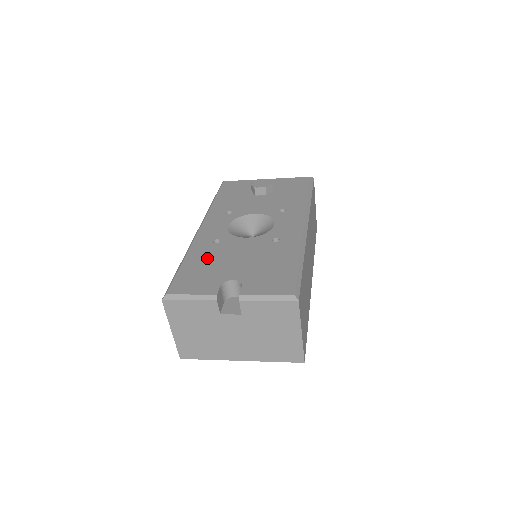
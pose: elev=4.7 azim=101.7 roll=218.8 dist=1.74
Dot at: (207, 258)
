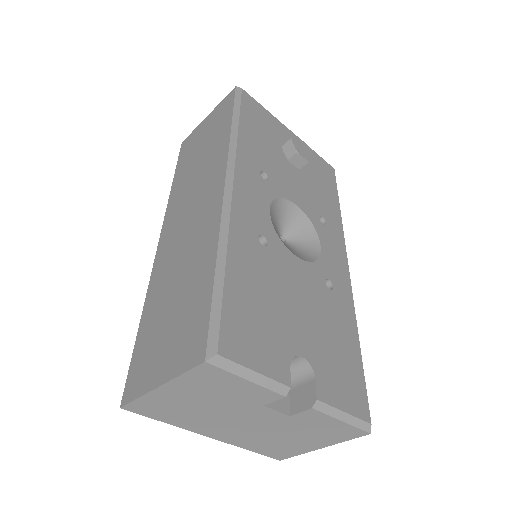
Dot at: (259, 279)
